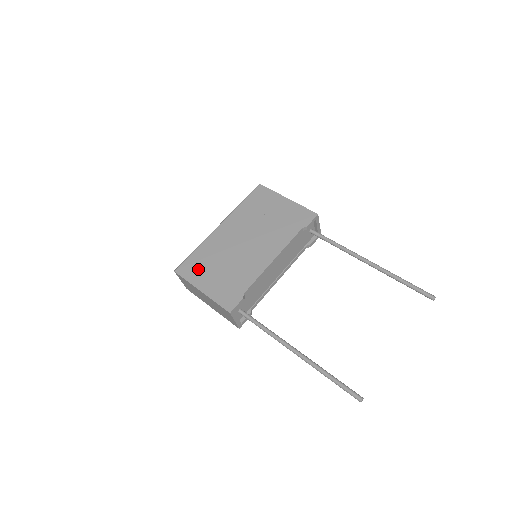
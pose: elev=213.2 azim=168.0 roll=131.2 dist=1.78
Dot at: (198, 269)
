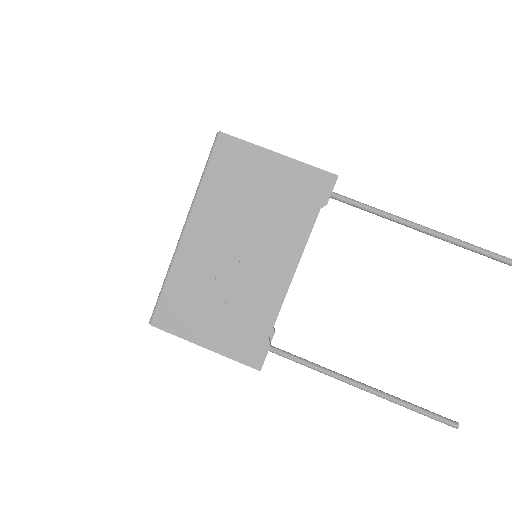
Dot at: (185, 314)
